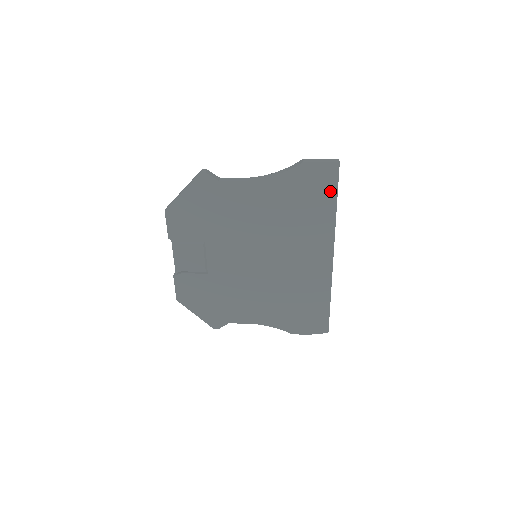
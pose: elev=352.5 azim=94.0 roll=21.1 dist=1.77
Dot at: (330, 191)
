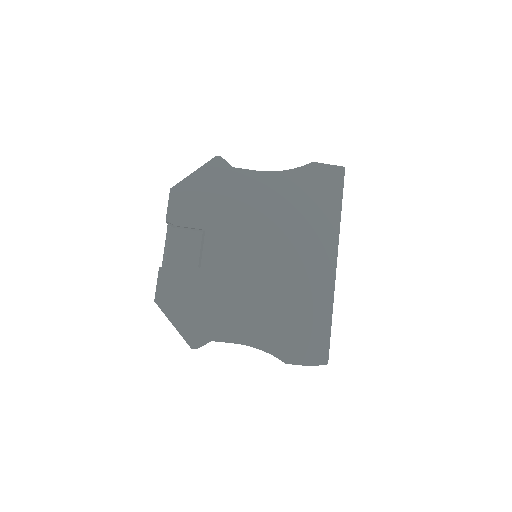
Dot at: (336, 193)
